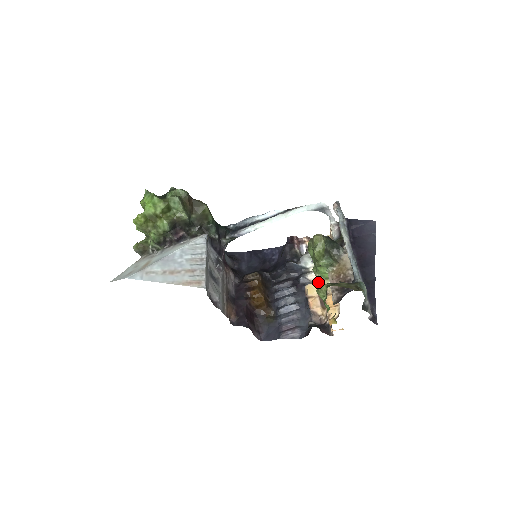
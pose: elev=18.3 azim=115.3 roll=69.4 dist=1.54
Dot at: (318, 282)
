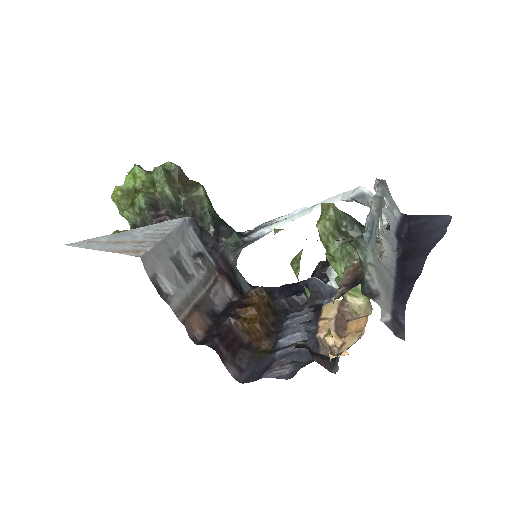
Dot at: (342, 299)
